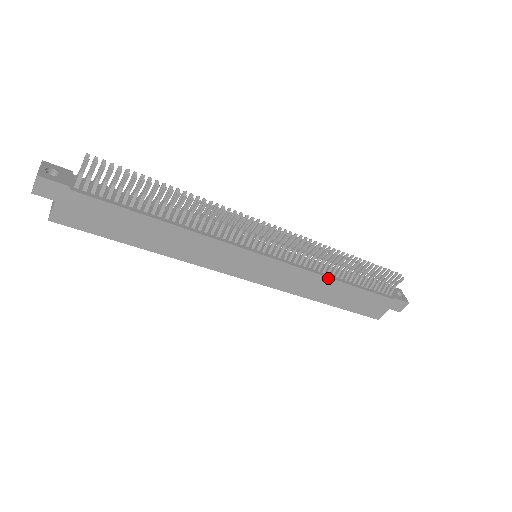
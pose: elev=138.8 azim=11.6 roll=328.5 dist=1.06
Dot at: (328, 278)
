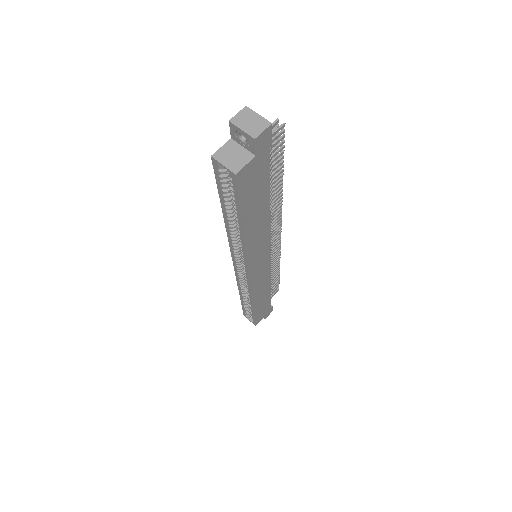
Dot at: (270, 283)
